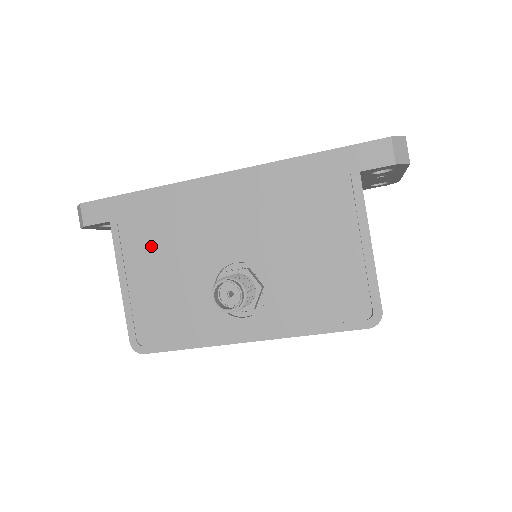
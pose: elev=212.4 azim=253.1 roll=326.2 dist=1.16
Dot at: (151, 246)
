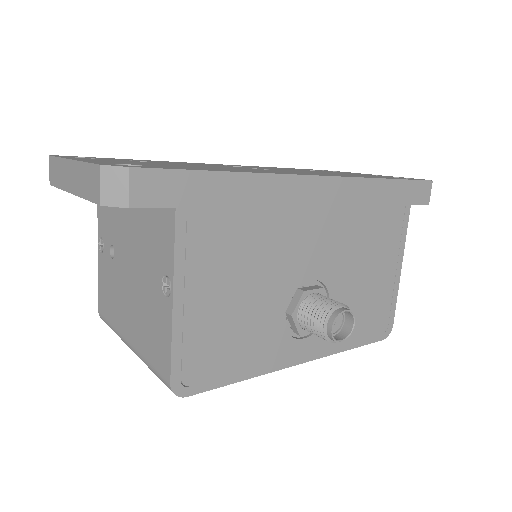
Dot at: (227, 252)
